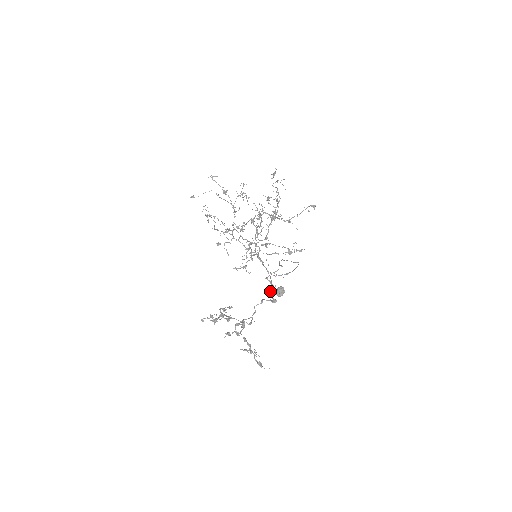
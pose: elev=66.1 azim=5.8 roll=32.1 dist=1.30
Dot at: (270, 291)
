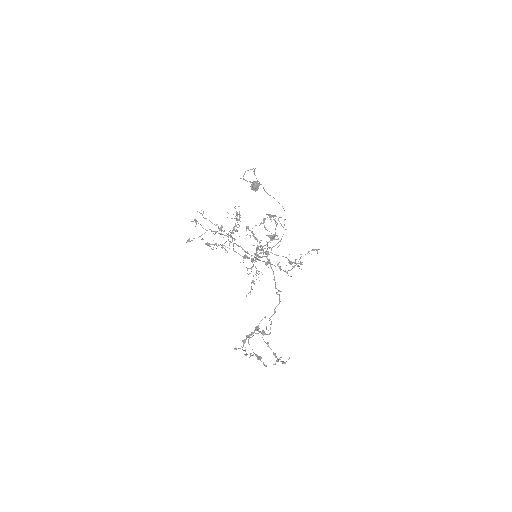
Dot at: occluded
